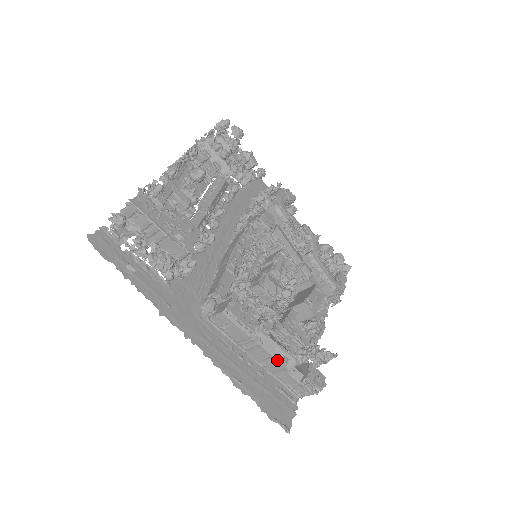
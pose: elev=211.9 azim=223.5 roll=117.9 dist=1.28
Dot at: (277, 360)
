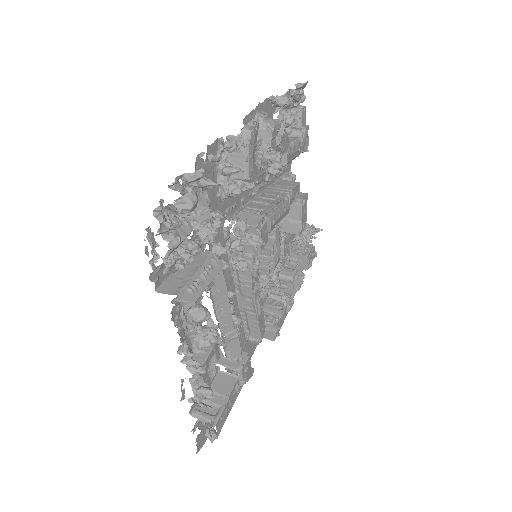
Dot at: occluded
